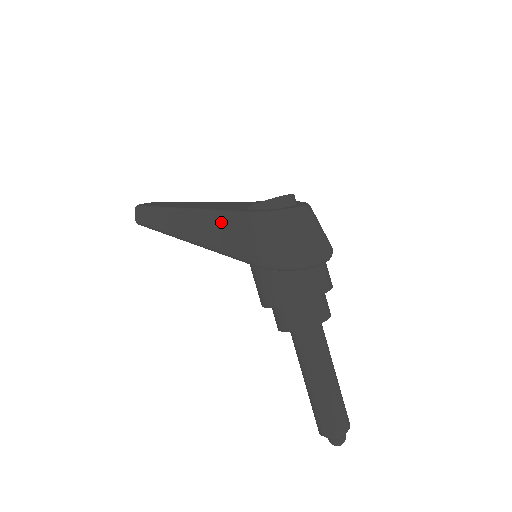
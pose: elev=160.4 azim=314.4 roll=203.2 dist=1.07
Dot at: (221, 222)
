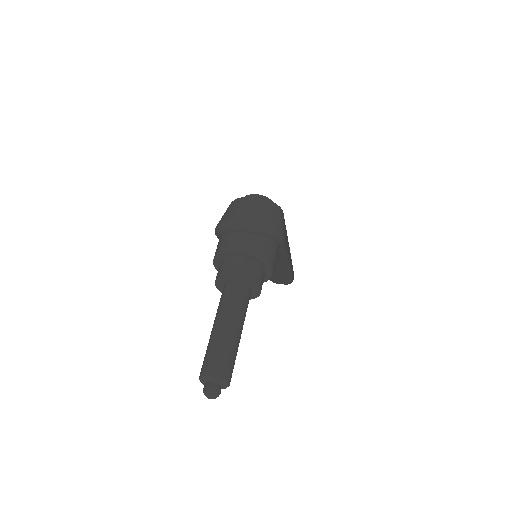
Dot at: occluded
